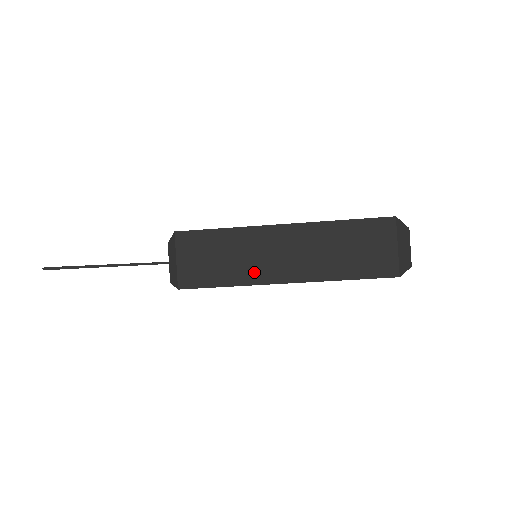
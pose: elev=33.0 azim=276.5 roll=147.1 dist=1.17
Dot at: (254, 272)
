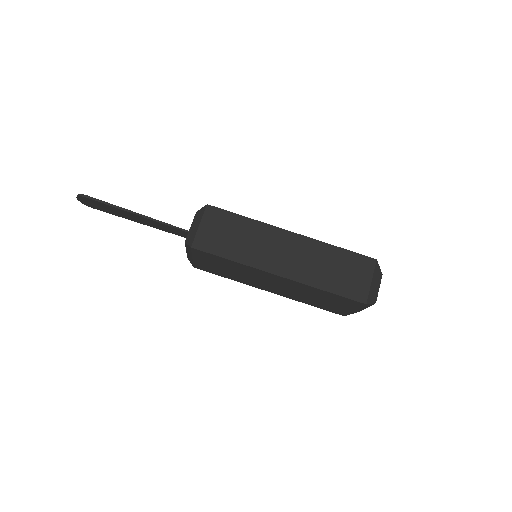
Dot at: (257, 258)
